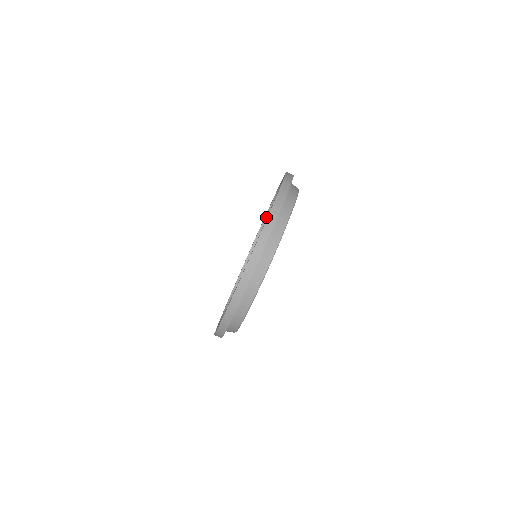
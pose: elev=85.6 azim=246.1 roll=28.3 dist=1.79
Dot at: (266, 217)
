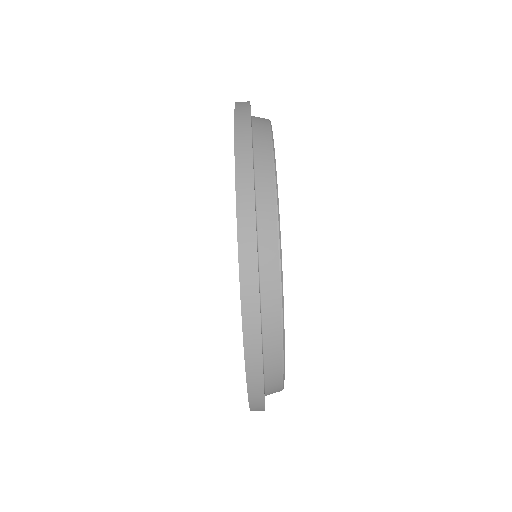
Dot at: occluded
